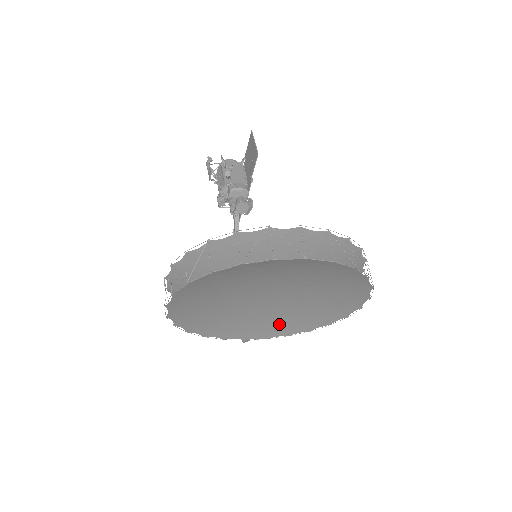
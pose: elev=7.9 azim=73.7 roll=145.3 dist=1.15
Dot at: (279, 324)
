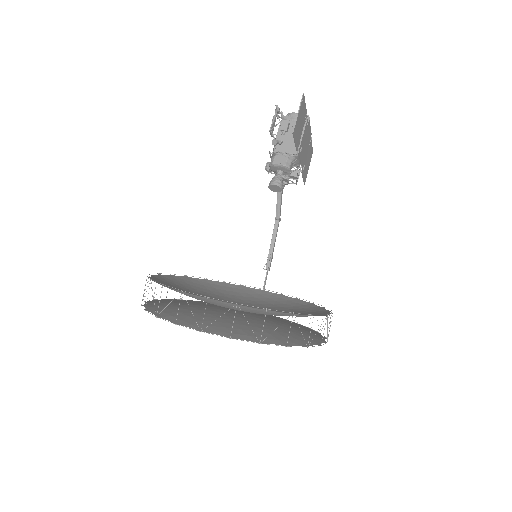
Dot at: occluded
